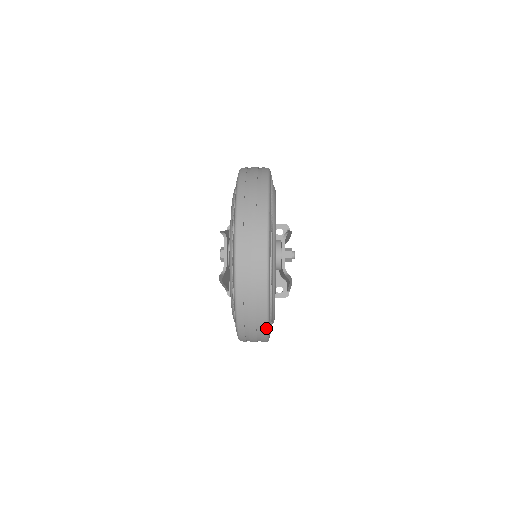
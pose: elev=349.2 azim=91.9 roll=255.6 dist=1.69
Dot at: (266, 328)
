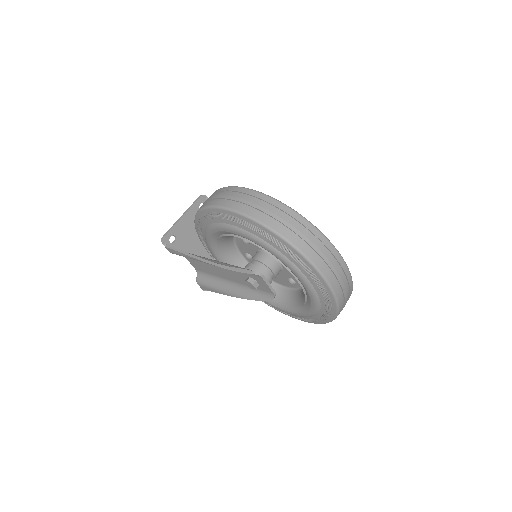
Dot at: occluded
